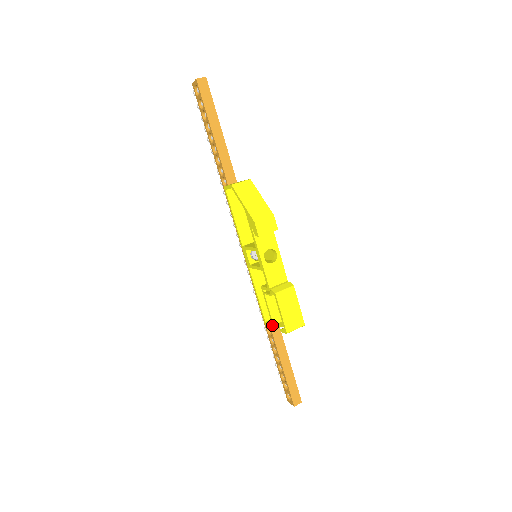
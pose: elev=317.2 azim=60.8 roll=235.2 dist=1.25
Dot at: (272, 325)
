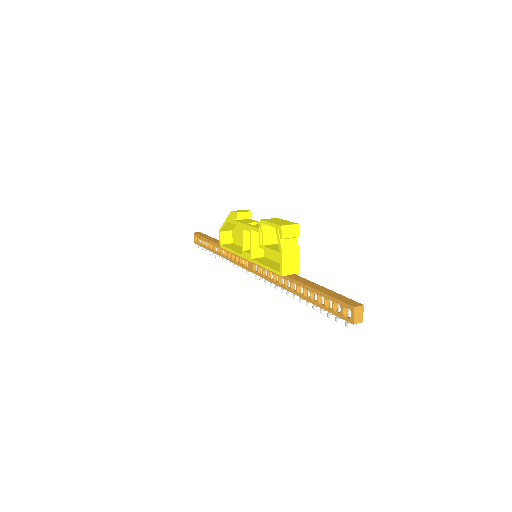
Dot at: (280, 256)
